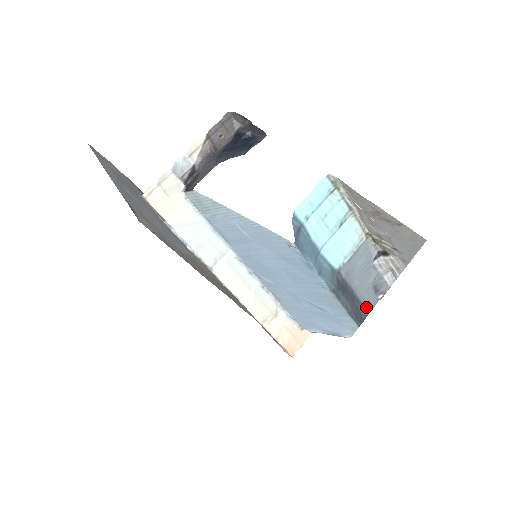
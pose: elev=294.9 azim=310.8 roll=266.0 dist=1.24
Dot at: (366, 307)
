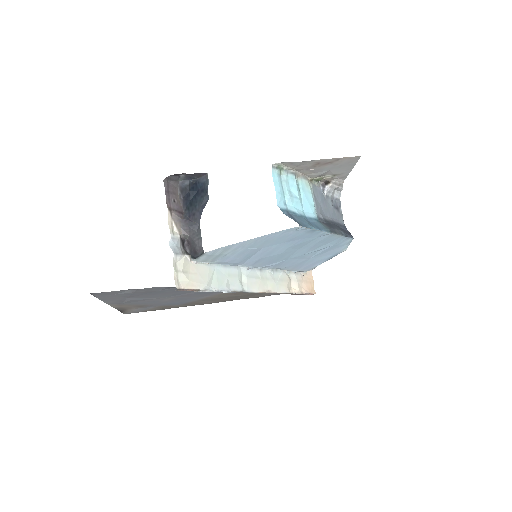
Dot at: (342, 223)
